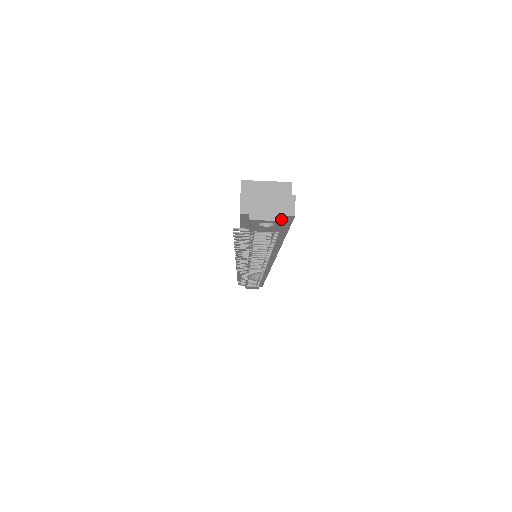
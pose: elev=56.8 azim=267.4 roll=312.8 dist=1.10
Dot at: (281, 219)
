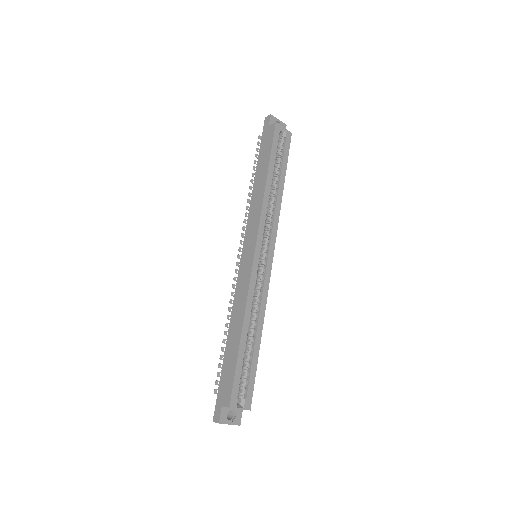
Dot at: occluded
